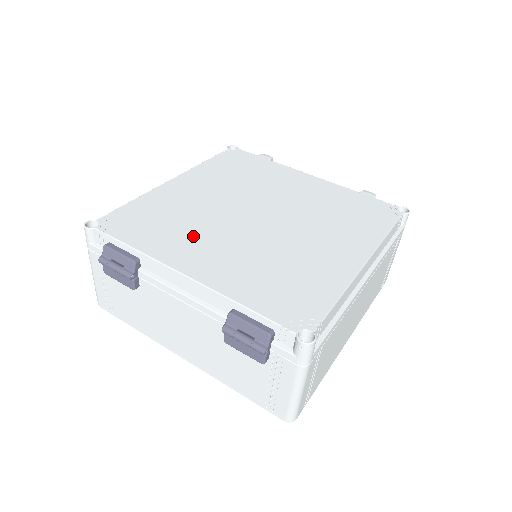
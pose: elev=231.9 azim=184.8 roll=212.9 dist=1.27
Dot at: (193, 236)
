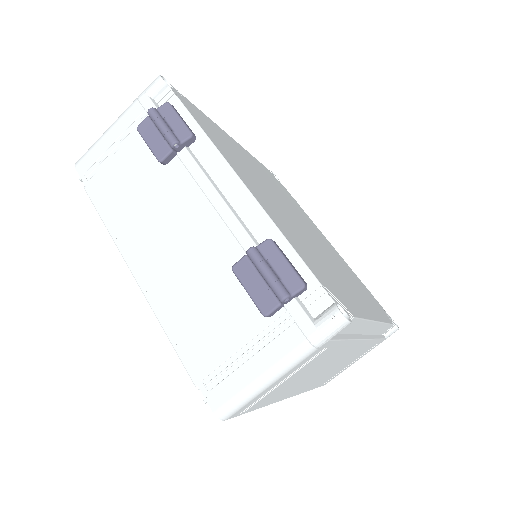
Dot at: (248, 173)
